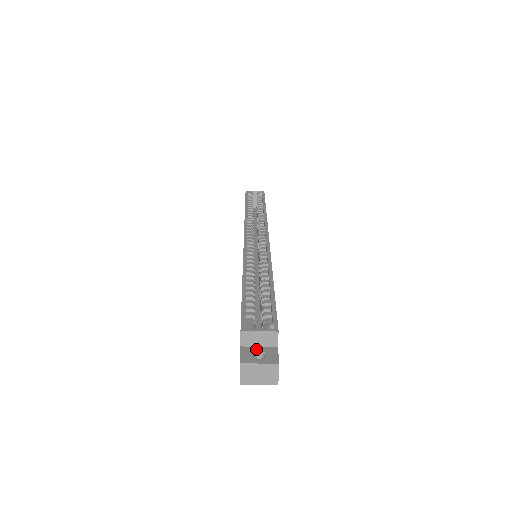
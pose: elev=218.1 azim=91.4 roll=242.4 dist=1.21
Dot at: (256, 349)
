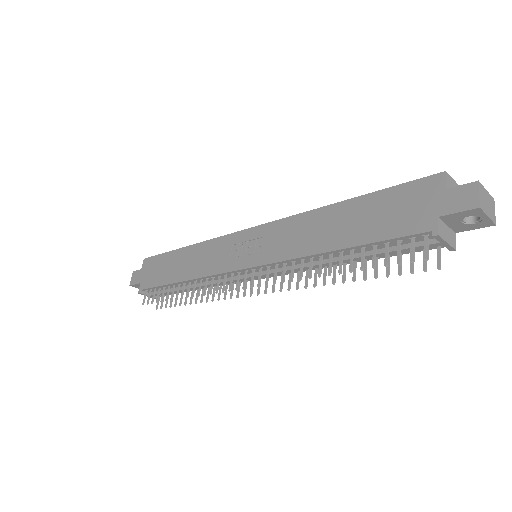
Dot at: occluded
